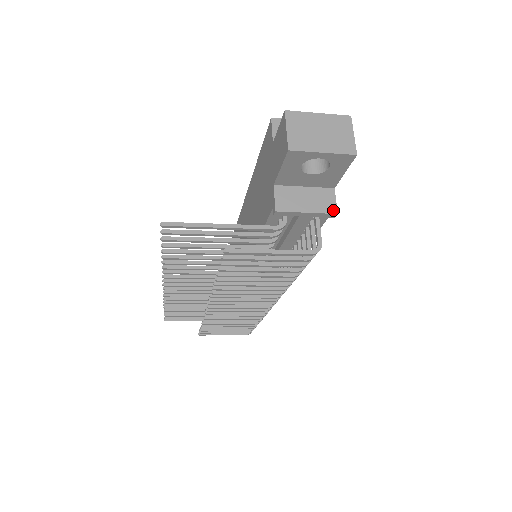
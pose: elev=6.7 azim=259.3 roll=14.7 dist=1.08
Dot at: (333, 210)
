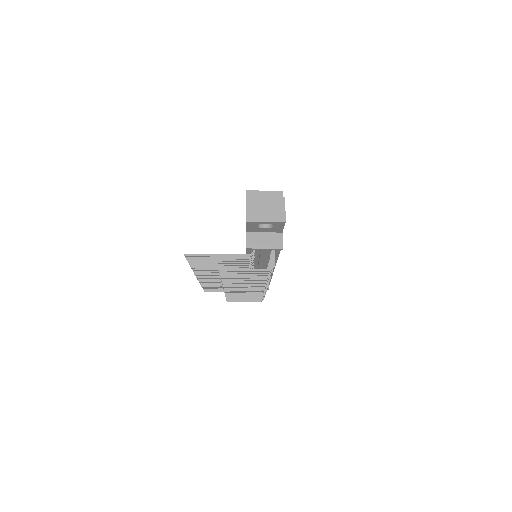
Dot at: (280, 246)
